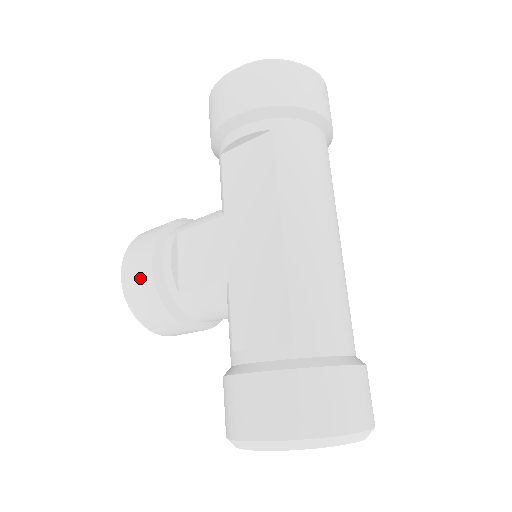
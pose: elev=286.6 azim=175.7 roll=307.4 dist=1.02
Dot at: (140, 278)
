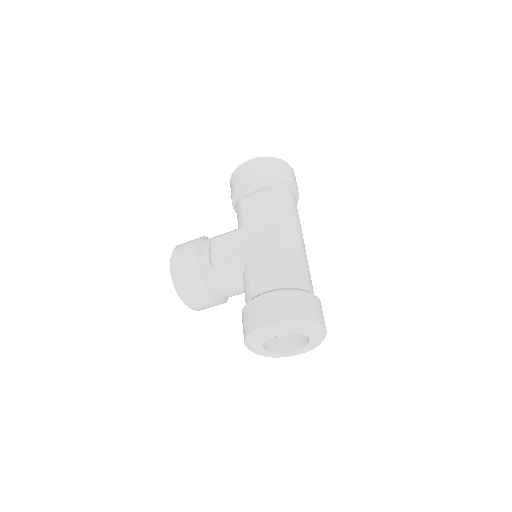
Dot at: (187, 262)
